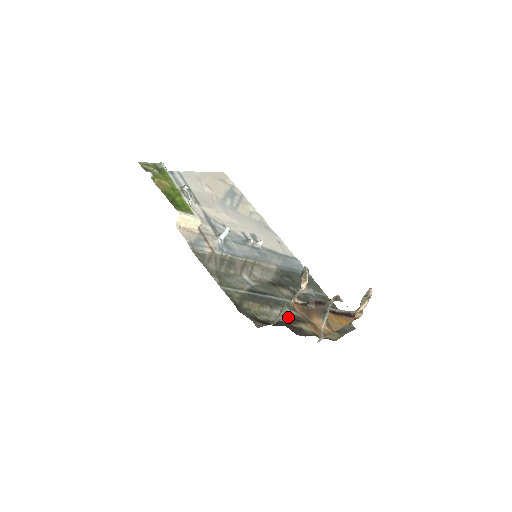
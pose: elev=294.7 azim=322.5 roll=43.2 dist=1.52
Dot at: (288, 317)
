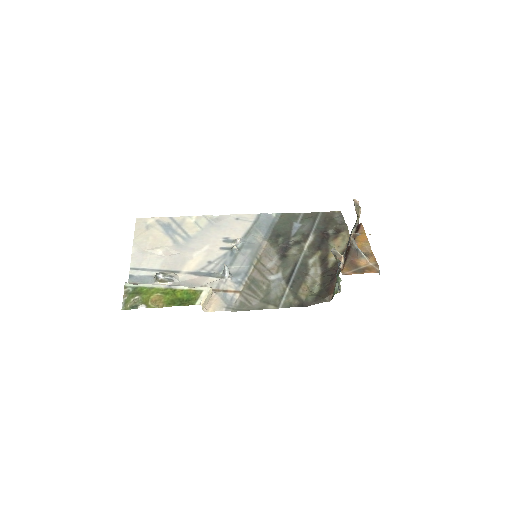
Dot at: (319, 265)
